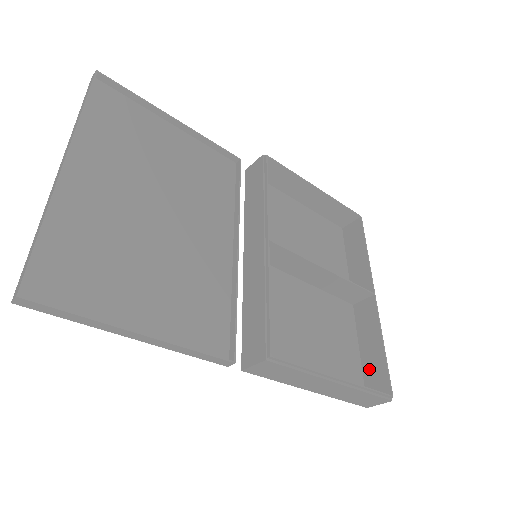
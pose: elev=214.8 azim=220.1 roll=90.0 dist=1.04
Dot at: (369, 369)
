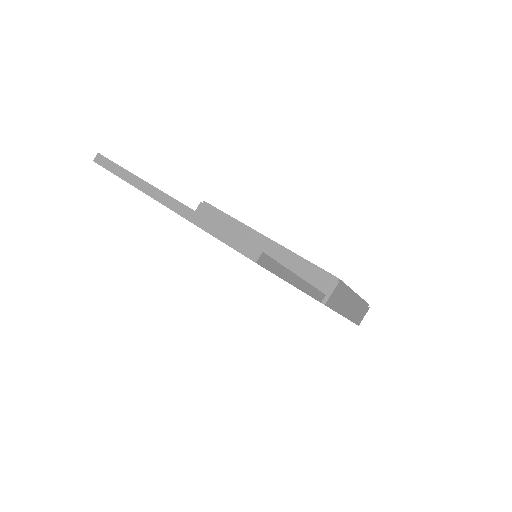
Dot at: occluded
